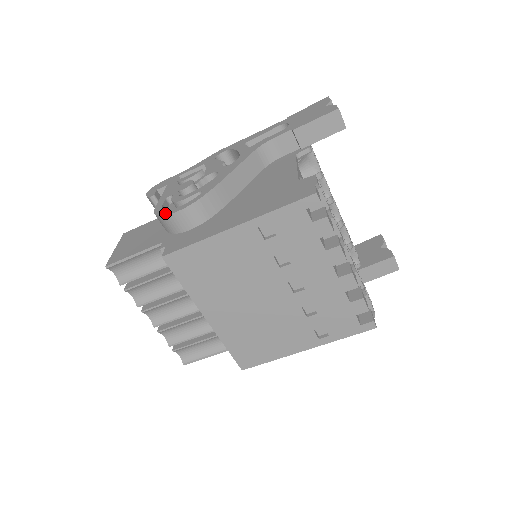
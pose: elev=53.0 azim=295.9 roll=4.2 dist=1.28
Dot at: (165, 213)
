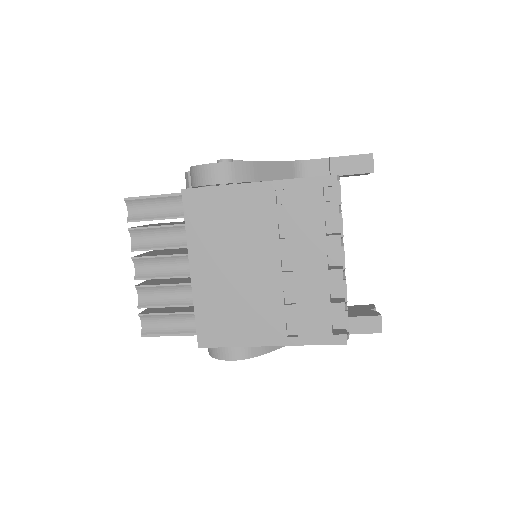
Dot at: (200, 165)
